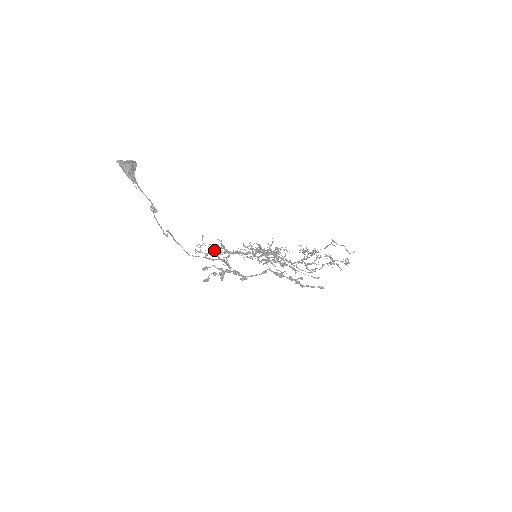
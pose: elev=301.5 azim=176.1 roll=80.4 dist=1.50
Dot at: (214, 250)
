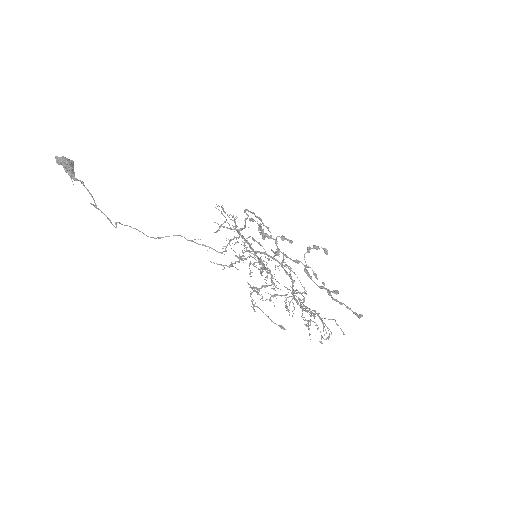
Dot at: (251, 212)
